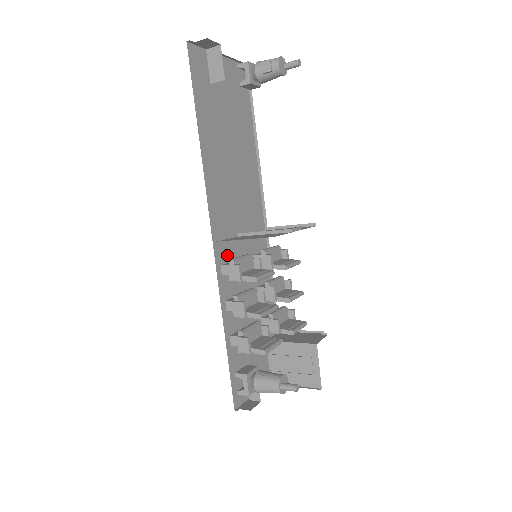
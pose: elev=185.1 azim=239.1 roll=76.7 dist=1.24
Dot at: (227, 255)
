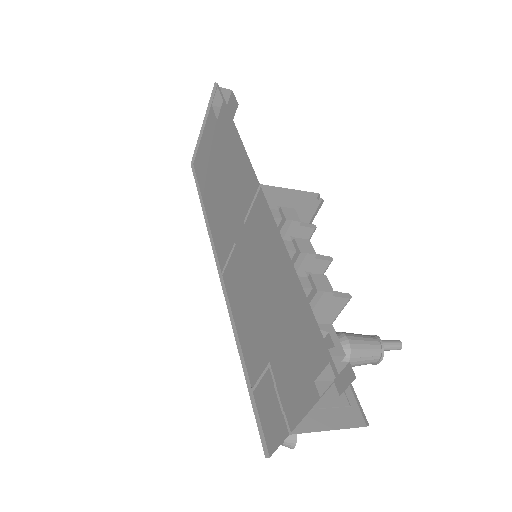
Dot at: occluded
